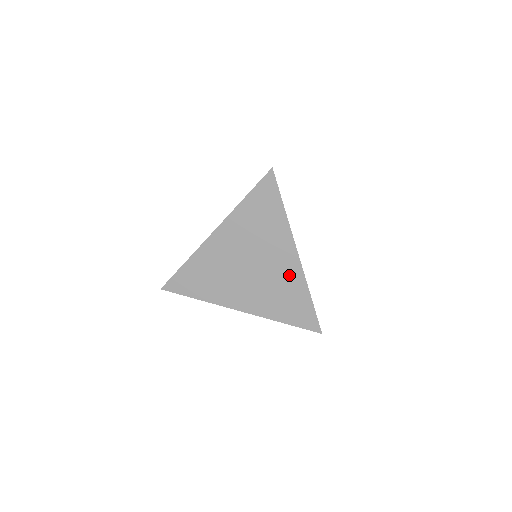
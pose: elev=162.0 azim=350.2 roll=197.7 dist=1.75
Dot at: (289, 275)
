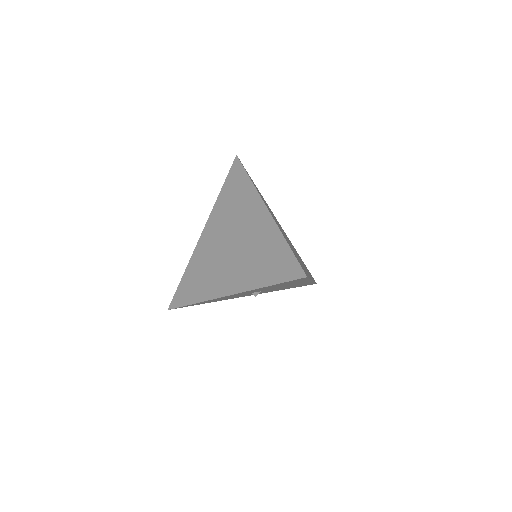
Dot at: (263, 231)
